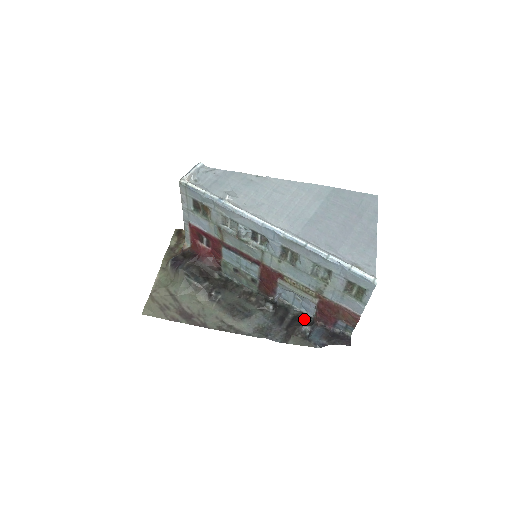
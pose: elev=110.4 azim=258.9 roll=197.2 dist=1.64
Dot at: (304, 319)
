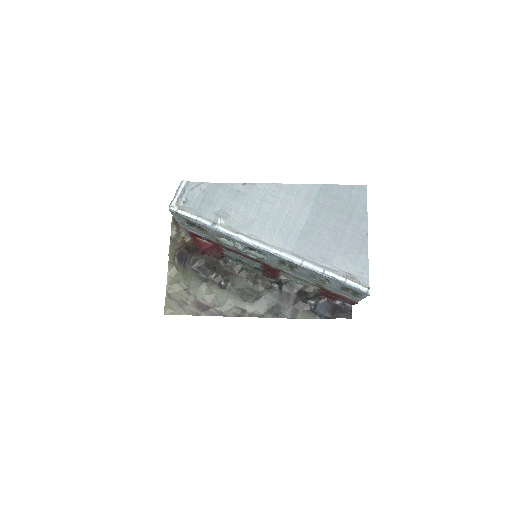
Dot at: (308, 292)
